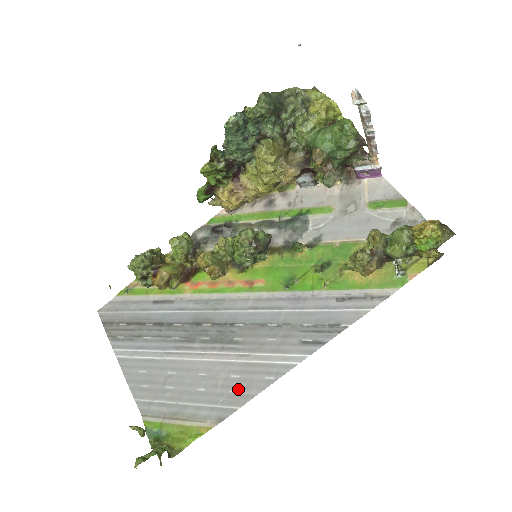
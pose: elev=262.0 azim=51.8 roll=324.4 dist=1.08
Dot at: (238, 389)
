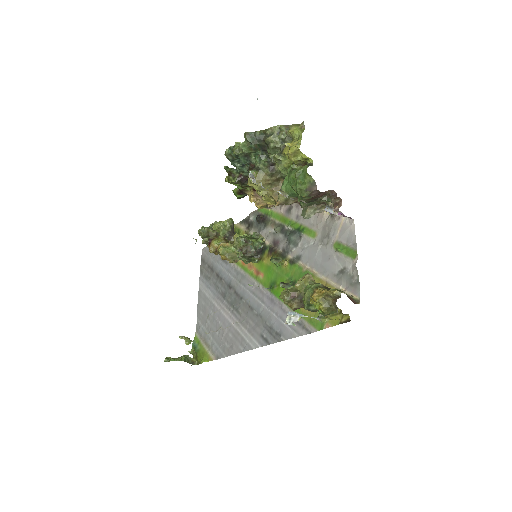
Dot at: (228, 344)
